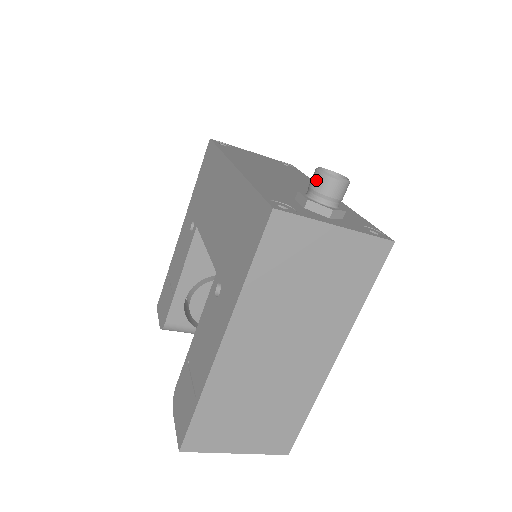
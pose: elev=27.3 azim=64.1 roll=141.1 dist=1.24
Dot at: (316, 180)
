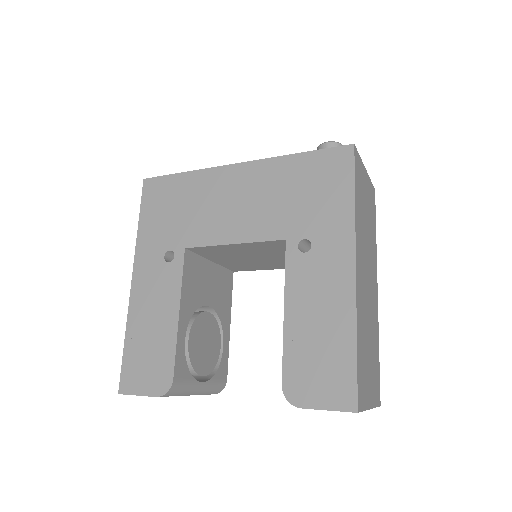
Dot at: occluded
